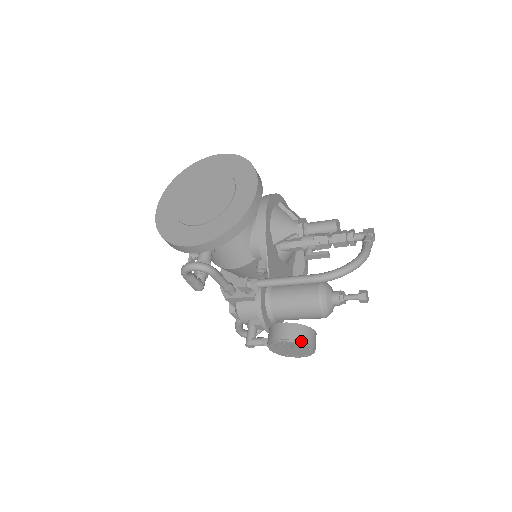
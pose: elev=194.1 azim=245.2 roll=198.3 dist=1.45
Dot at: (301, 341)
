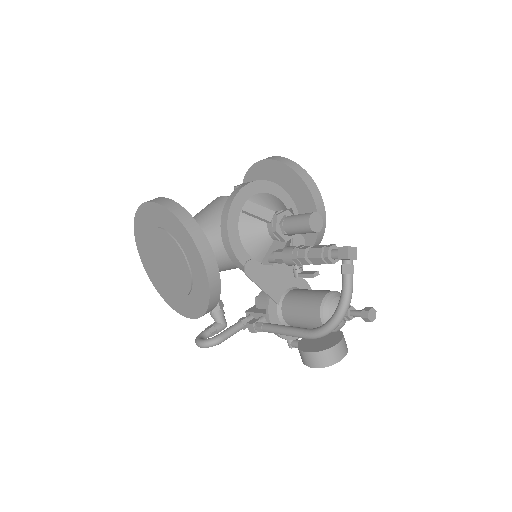
Dot at: (326, 366)
